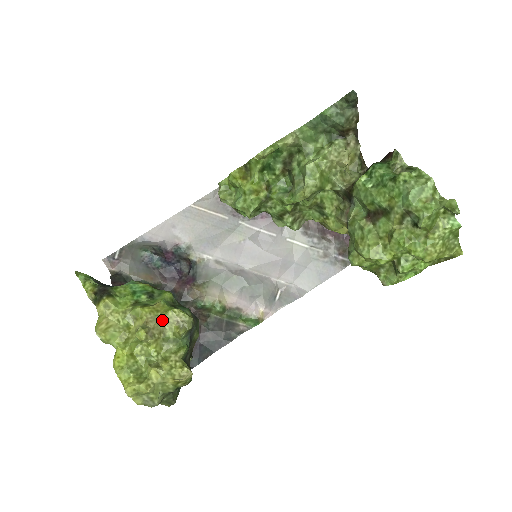
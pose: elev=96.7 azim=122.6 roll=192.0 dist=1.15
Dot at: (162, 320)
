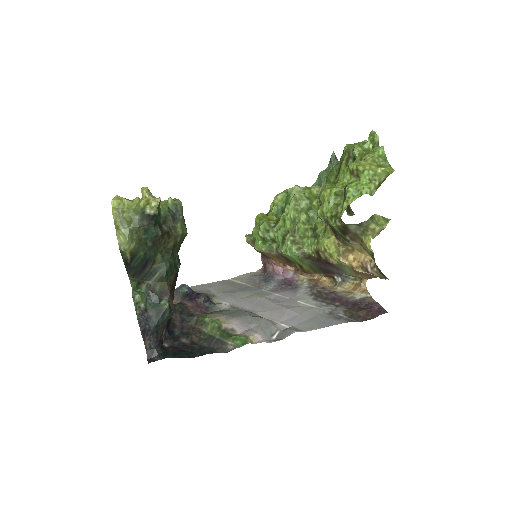
Dot at: (162, 201)
